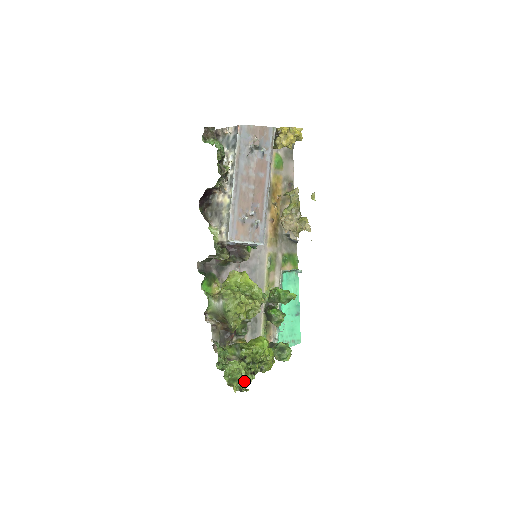
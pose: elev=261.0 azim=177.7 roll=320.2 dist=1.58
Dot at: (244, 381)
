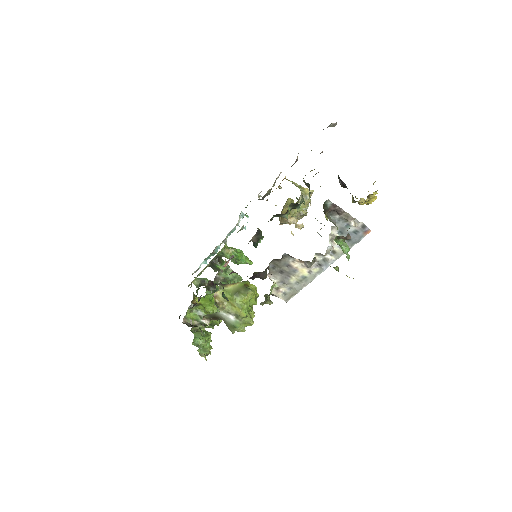
Dot at: occluded
